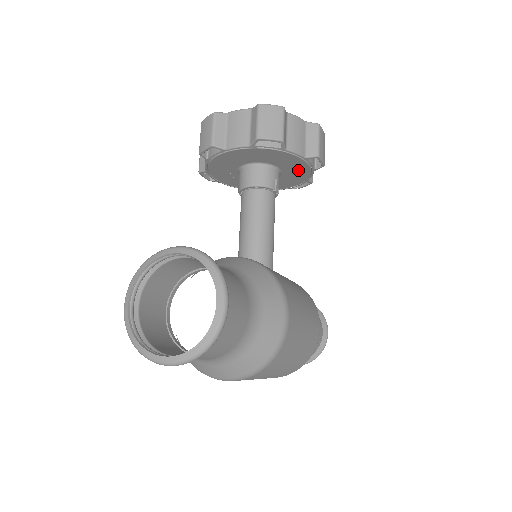
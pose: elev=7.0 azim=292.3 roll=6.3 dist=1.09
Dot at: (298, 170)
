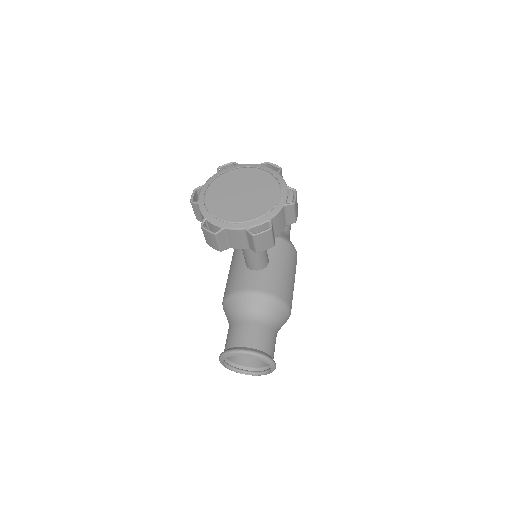
Dot at: occluded
